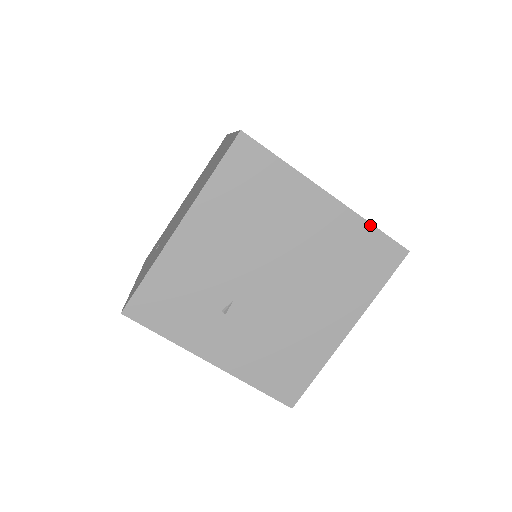
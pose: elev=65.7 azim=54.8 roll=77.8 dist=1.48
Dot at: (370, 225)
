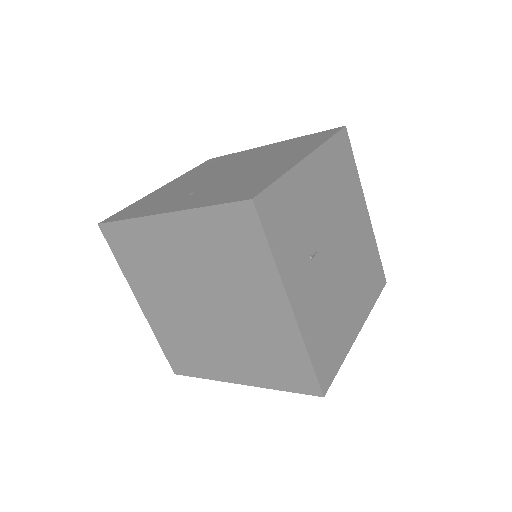
Dot at: (377, 248)
